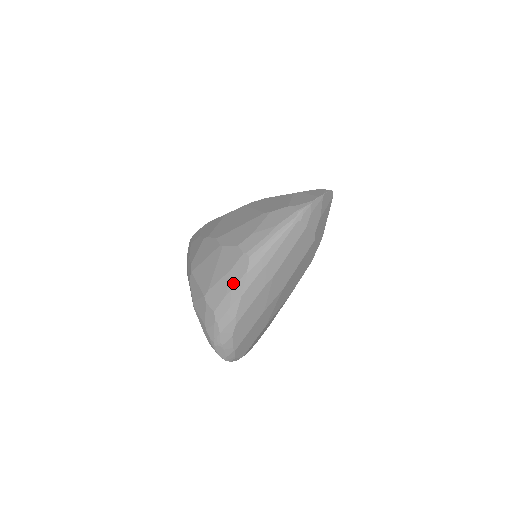
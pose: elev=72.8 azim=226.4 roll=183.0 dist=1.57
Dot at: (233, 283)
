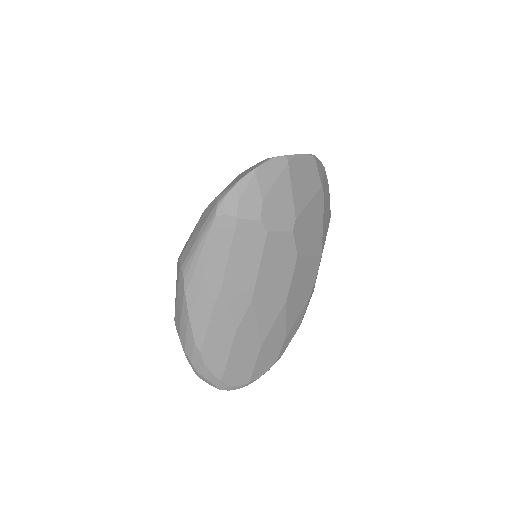
Dot at: (181, 305)
